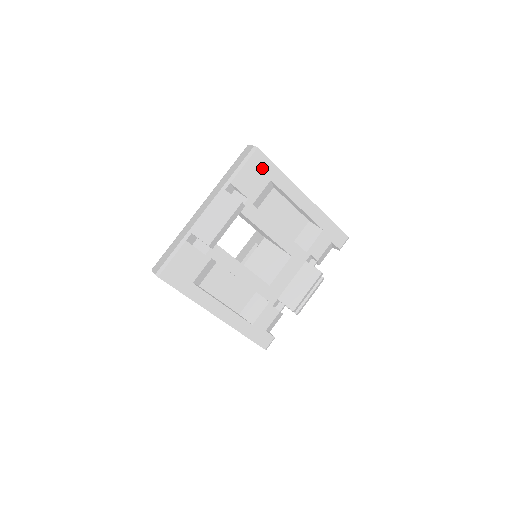
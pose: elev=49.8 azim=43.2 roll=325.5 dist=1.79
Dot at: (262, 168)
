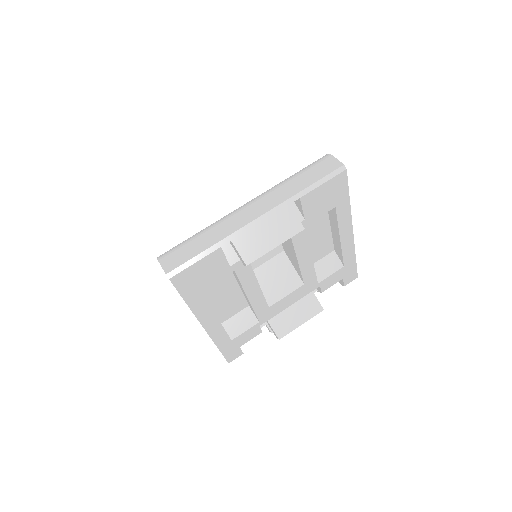
Dot at: (336, 192)
